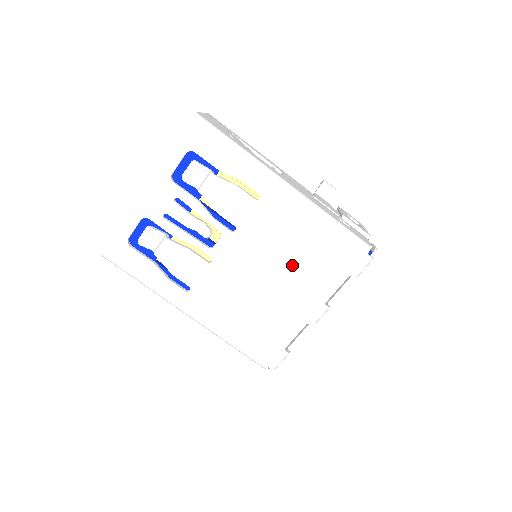
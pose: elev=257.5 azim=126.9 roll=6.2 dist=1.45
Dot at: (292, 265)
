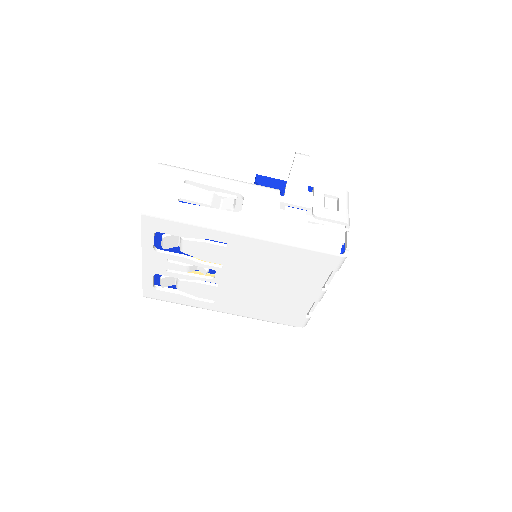
Dot at: (281, 275)
